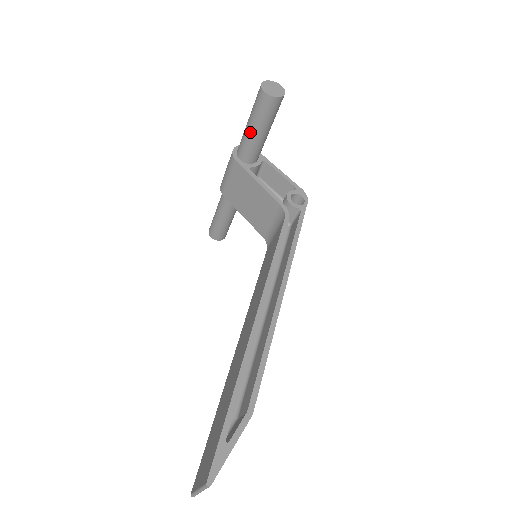
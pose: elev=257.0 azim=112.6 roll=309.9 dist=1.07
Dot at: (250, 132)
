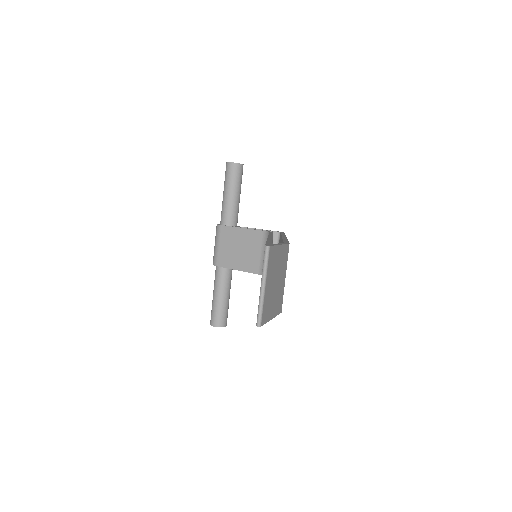
Dot at: (226, 197)
